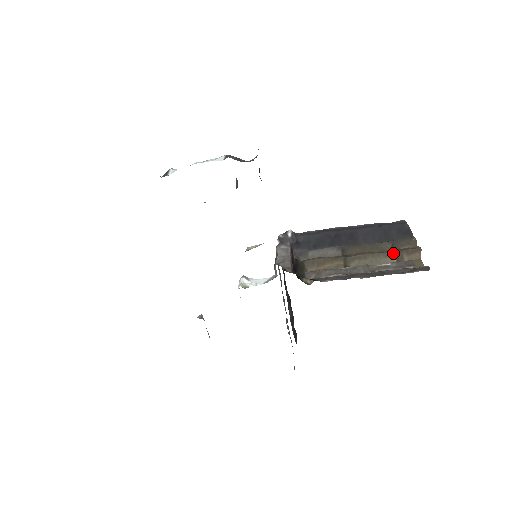
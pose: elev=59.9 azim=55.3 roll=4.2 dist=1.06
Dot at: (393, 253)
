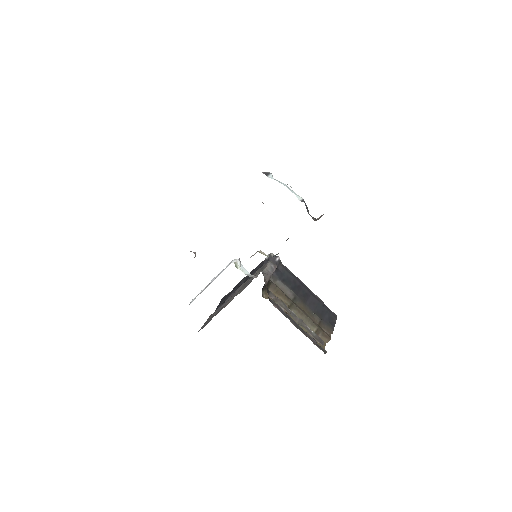
Dot at: (317, 327)
